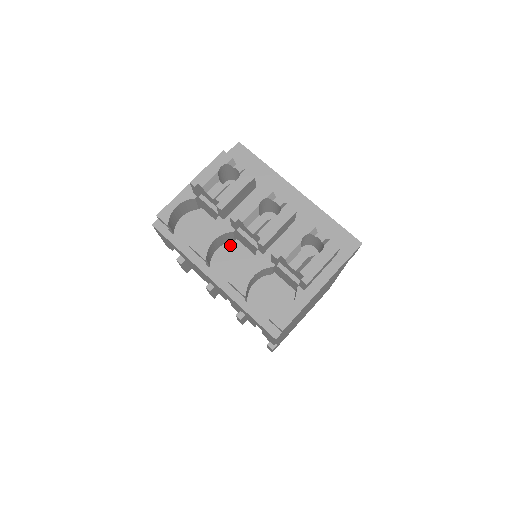
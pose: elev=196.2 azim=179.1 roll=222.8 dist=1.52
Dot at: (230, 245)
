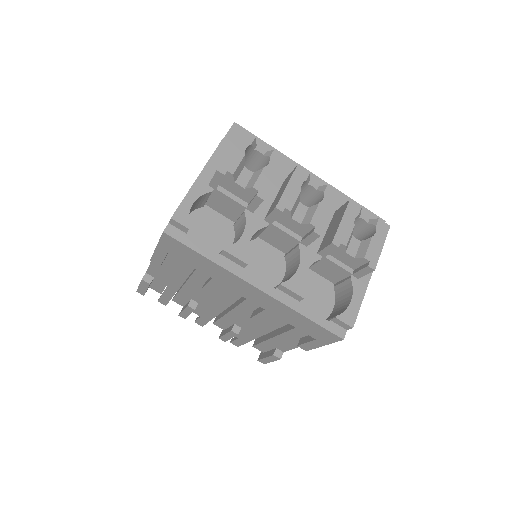
Dot at: (252, 244)
